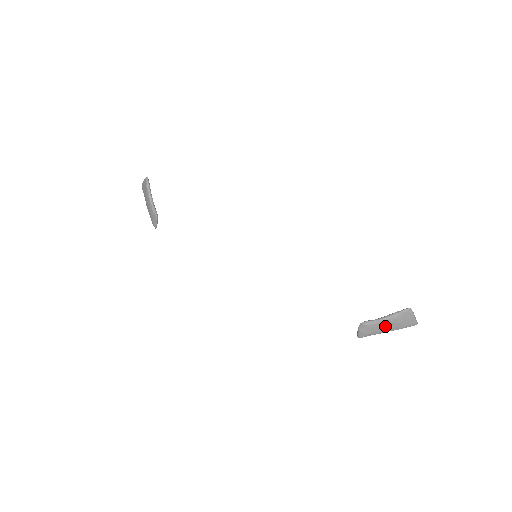
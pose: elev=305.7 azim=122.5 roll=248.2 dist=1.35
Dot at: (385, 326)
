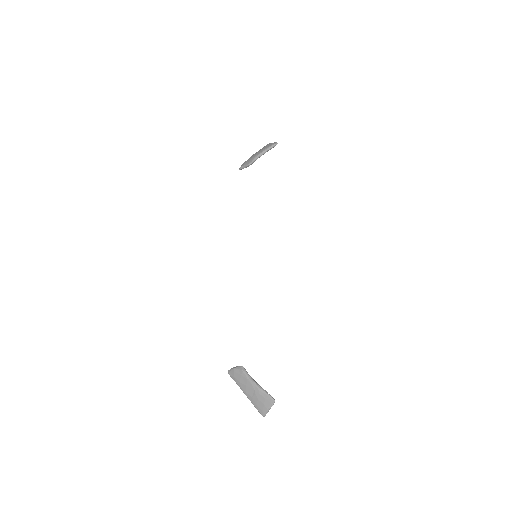
Dot at: (249, 388)
